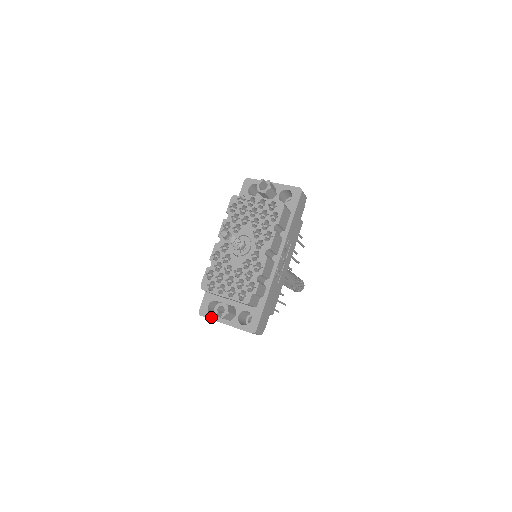
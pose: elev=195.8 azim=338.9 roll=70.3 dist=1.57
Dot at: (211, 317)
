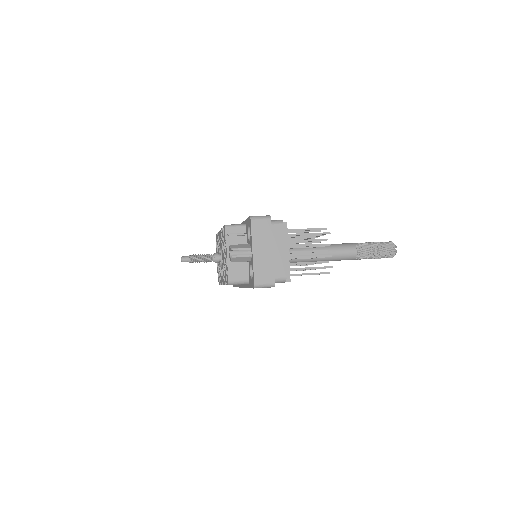
Dot at: occluded
